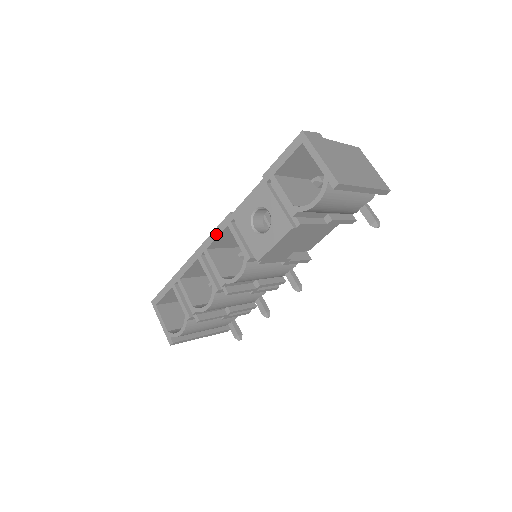
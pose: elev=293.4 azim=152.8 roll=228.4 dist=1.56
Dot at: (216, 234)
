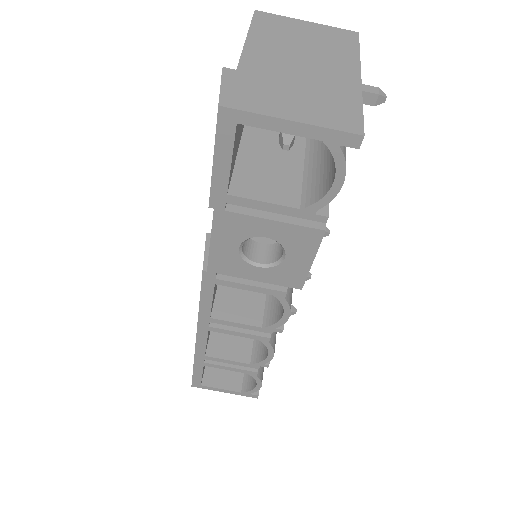
Dot at: (207, 300)
